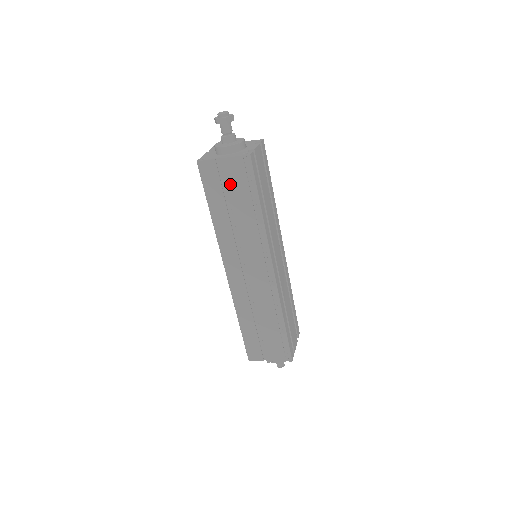
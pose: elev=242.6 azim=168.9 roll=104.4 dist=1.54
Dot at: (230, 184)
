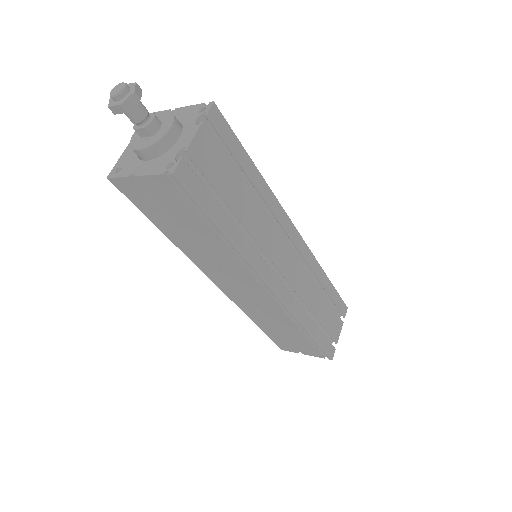
Dot at: (167, 206)
